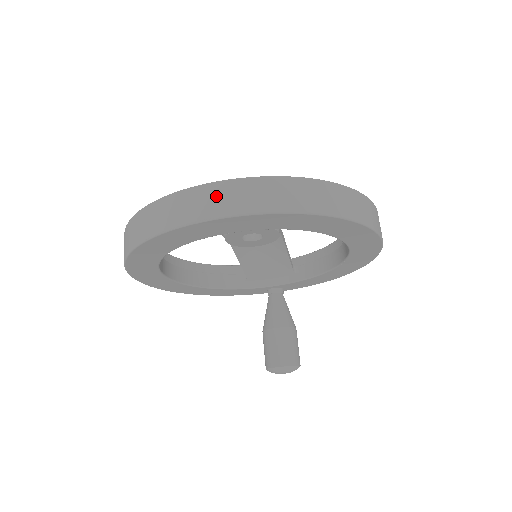
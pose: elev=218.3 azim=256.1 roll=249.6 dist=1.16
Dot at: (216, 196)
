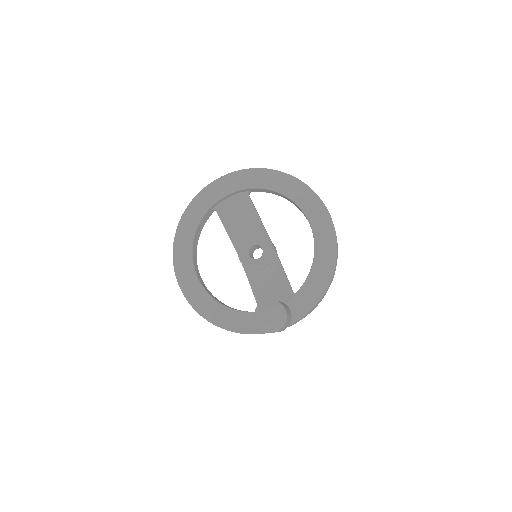
Dot at: occluded
